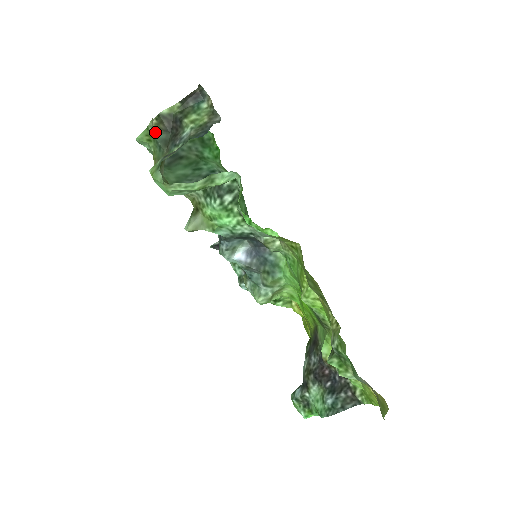
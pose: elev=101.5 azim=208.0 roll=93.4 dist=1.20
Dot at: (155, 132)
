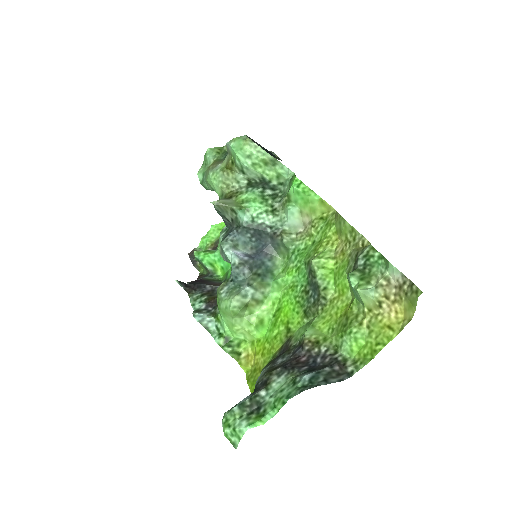
Dot at: occluded
